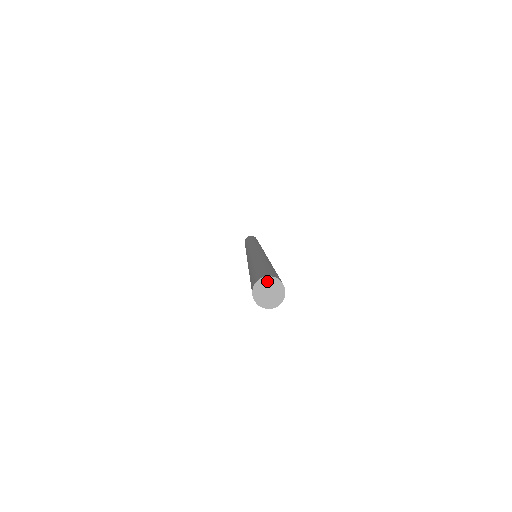
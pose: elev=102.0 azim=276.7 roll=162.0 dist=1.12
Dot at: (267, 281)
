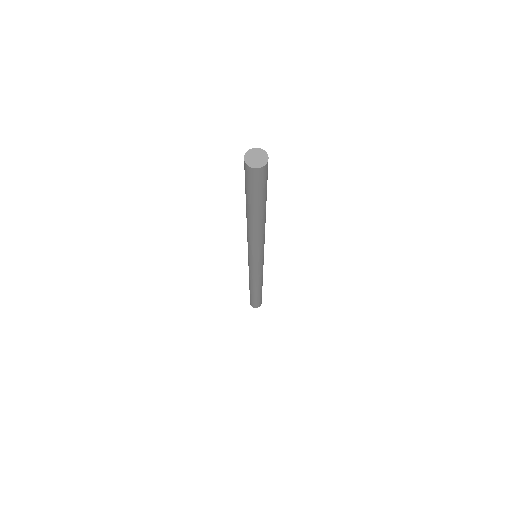
Dot at: (261, 152)
